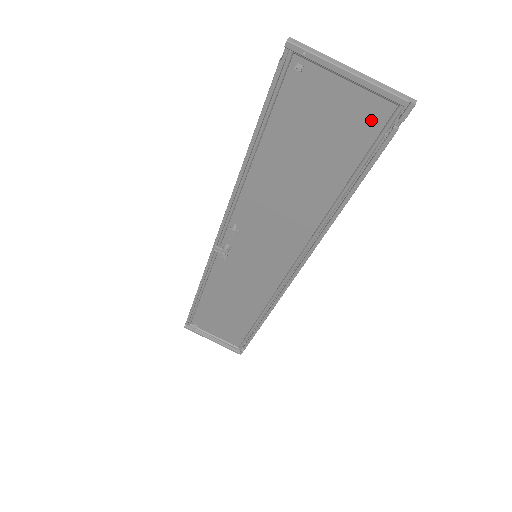
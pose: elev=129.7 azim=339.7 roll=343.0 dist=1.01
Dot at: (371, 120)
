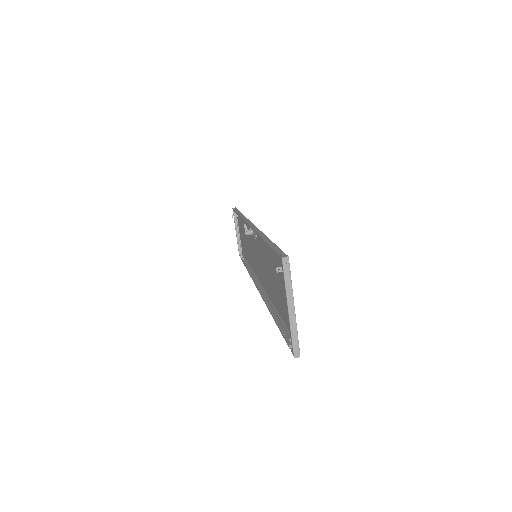
Dot at: occluded
